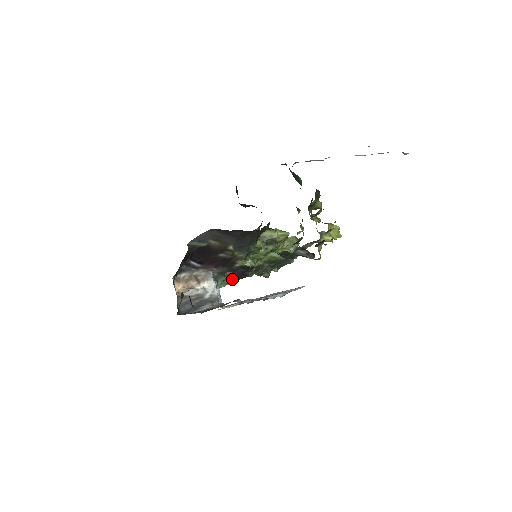
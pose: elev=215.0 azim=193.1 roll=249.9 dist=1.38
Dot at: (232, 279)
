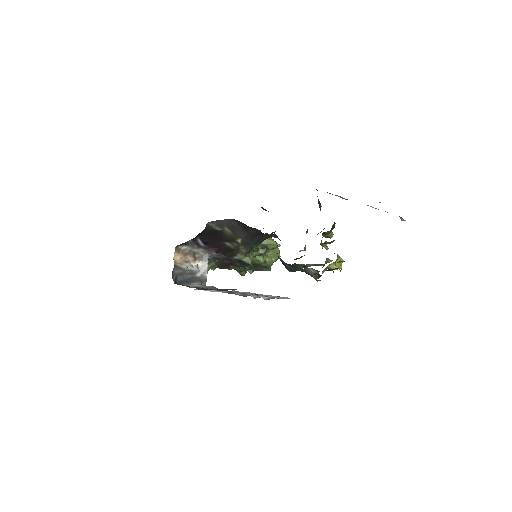
Dot at: (214, 266)
